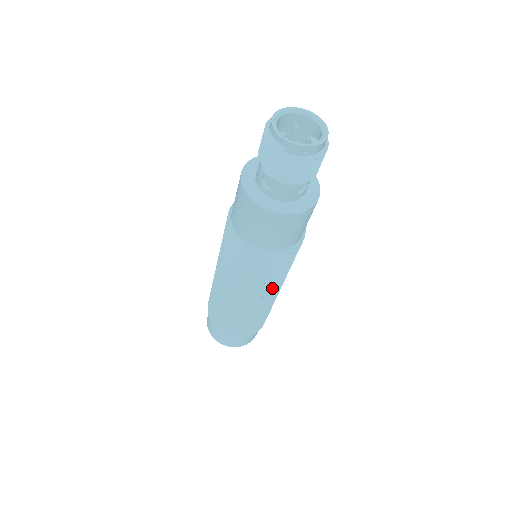
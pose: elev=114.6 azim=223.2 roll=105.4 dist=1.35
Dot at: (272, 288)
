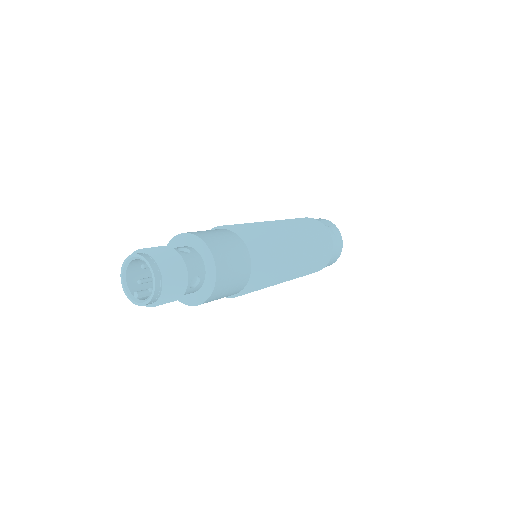
Dot at: occluded
